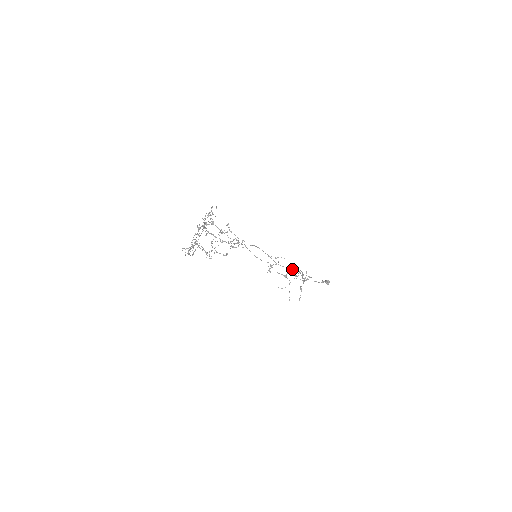
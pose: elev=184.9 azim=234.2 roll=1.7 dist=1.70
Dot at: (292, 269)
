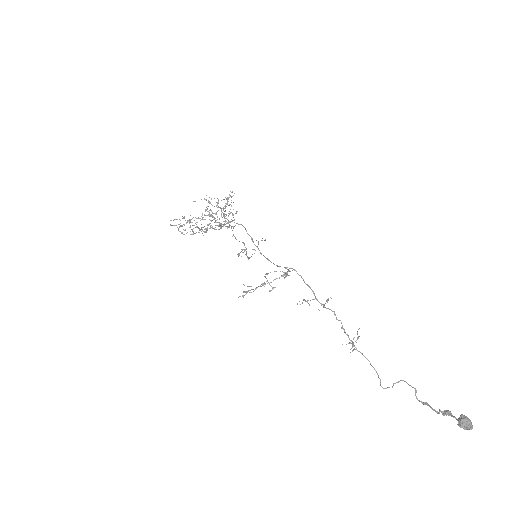
Dot at: (280, 266)
